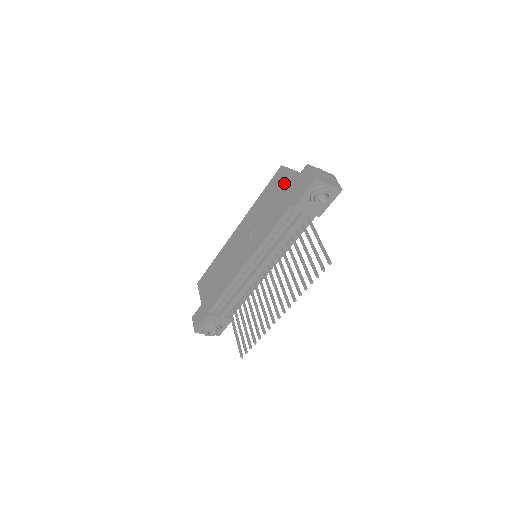
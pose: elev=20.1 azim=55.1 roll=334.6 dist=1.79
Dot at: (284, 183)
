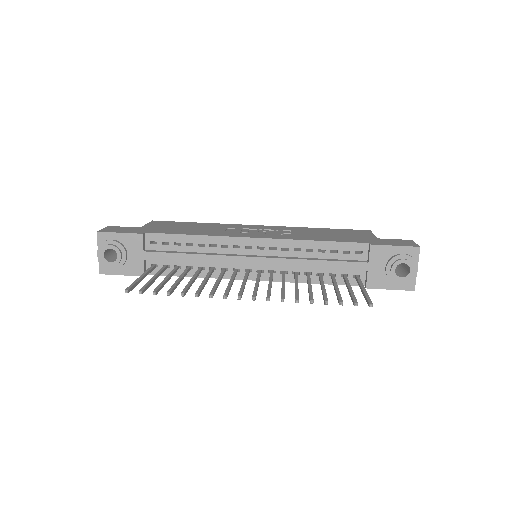
Dot at: (368, 235)
